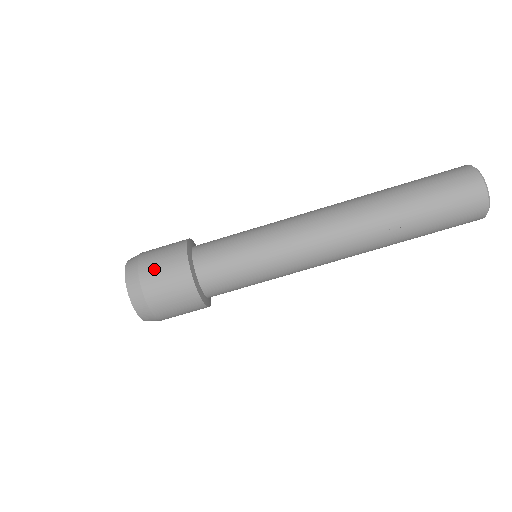
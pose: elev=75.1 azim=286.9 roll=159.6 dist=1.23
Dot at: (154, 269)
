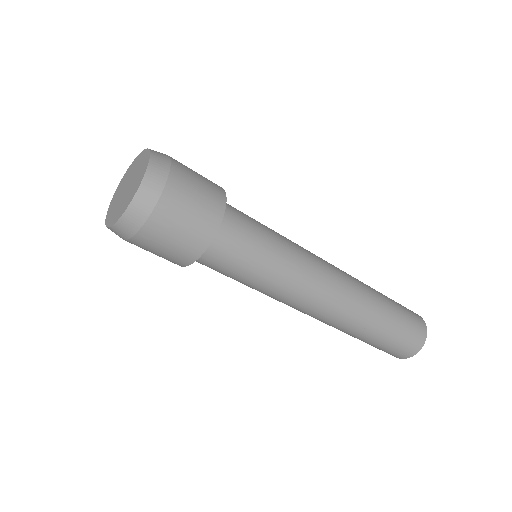
Dot at: (186, 191)
